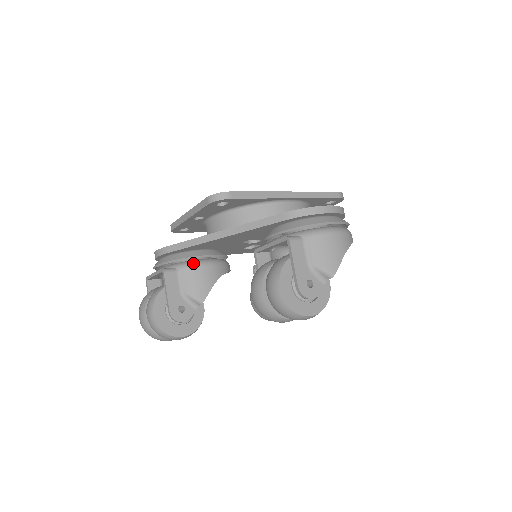
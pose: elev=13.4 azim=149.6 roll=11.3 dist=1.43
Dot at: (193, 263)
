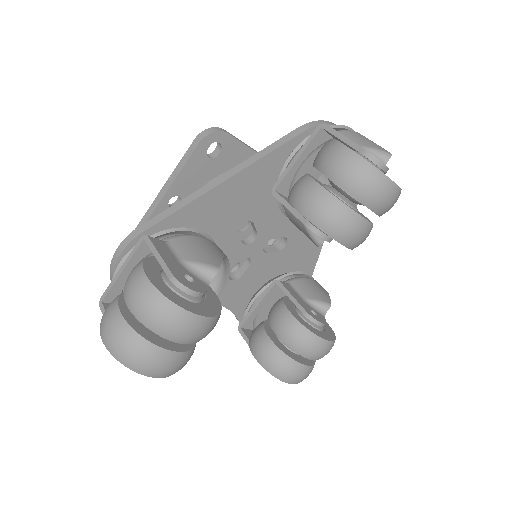
Dot at: (185, 234)
